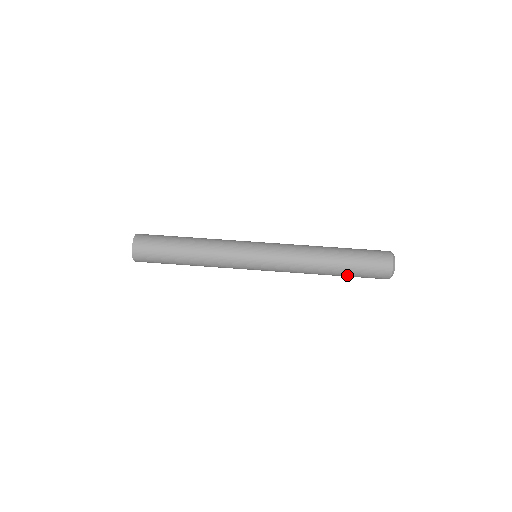
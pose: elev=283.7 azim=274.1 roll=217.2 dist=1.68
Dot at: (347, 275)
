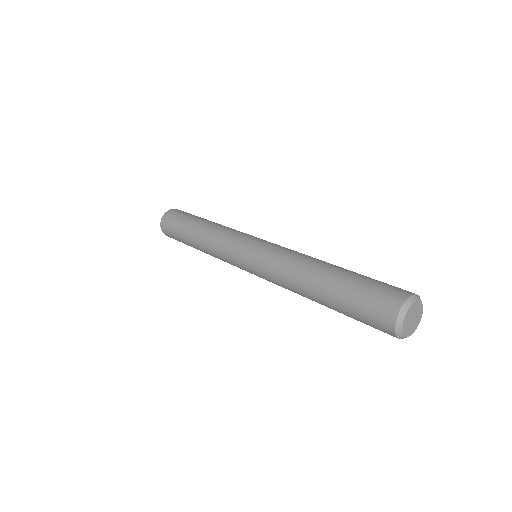
Dot at: (337, 308)
